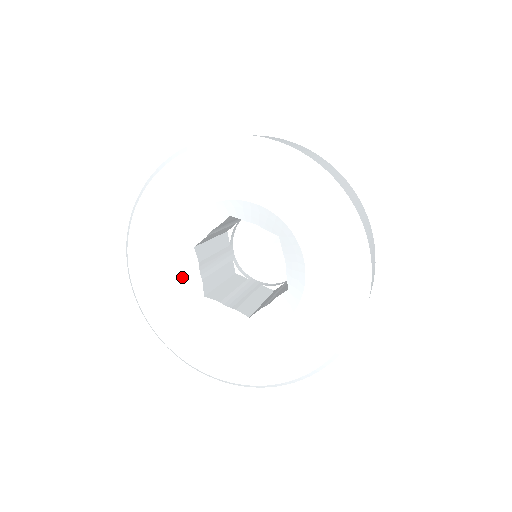
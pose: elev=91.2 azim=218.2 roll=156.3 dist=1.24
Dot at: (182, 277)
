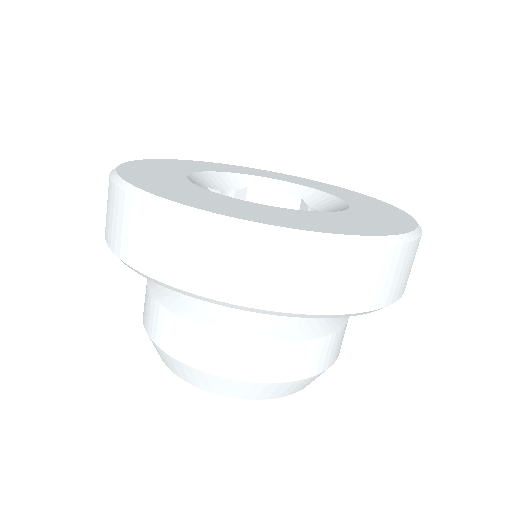
Dot at: occluded
